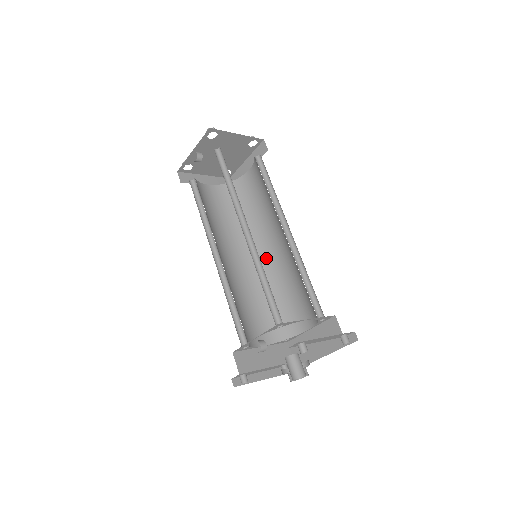
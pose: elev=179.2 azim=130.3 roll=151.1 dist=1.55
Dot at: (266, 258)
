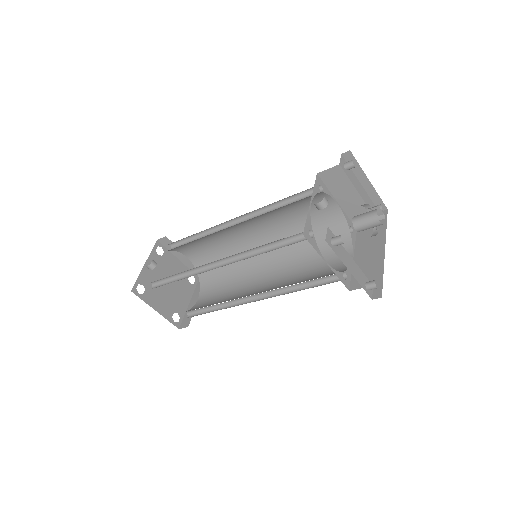
Dot at: (265, 290)
